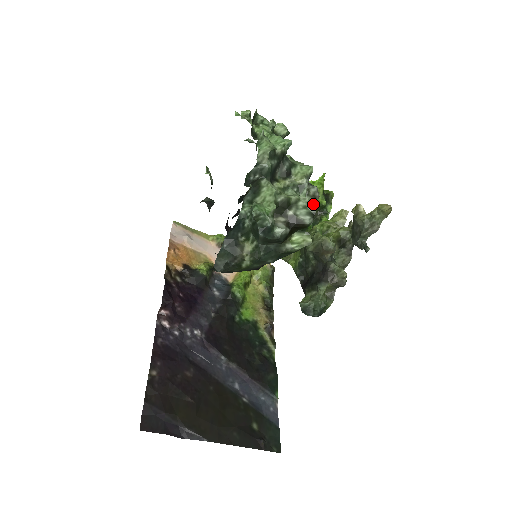
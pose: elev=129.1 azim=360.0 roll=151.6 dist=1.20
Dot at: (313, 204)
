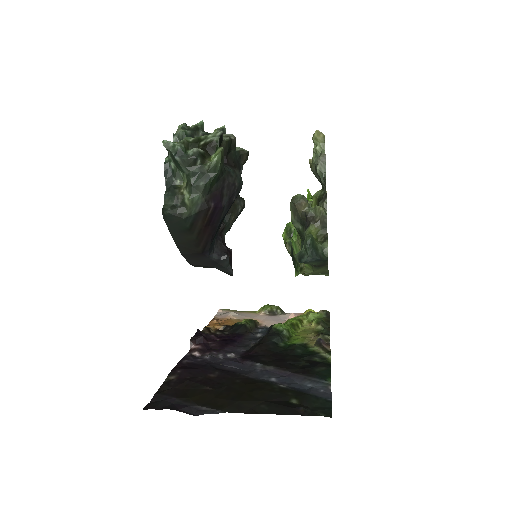
Dot at: (219, 132)
